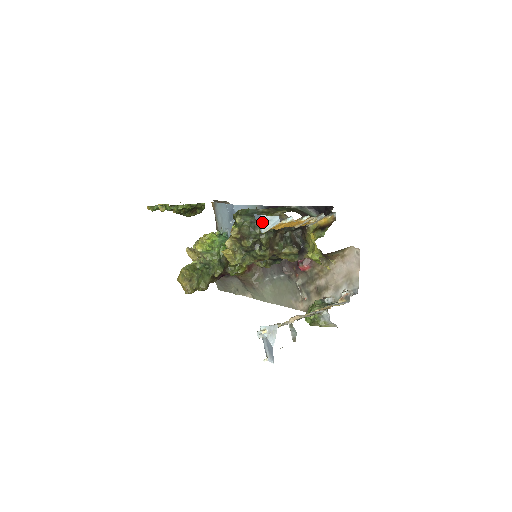
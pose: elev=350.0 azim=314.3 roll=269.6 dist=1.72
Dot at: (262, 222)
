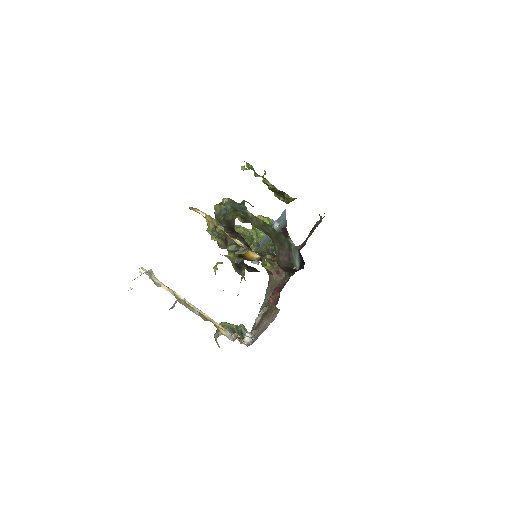
Dot at: occluded
